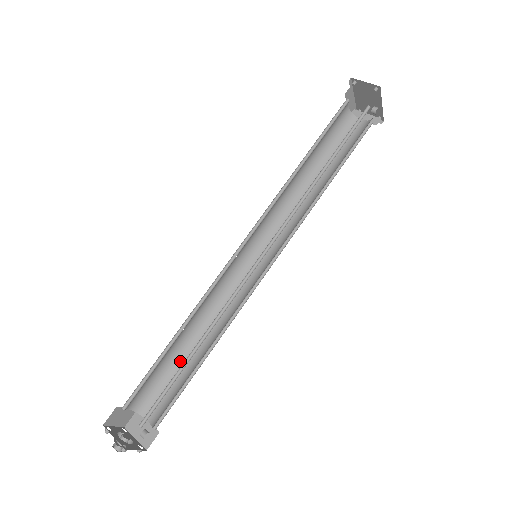
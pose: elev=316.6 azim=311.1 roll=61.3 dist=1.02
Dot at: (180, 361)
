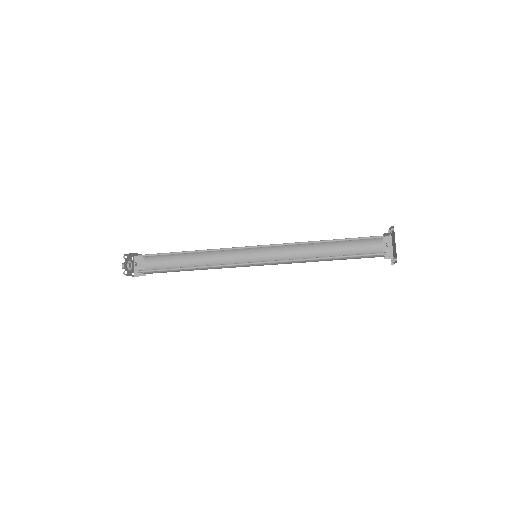
Dot at: occluded
